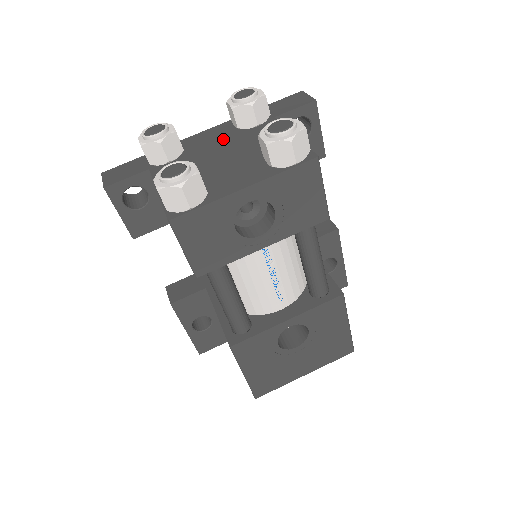
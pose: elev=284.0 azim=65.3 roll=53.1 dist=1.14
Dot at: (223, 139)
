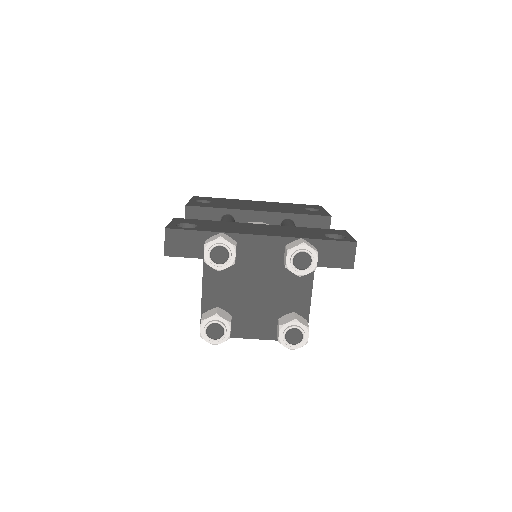
Dot at: (268, 265)
